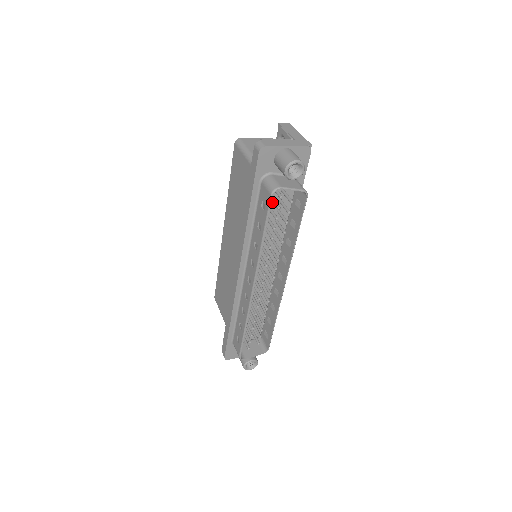
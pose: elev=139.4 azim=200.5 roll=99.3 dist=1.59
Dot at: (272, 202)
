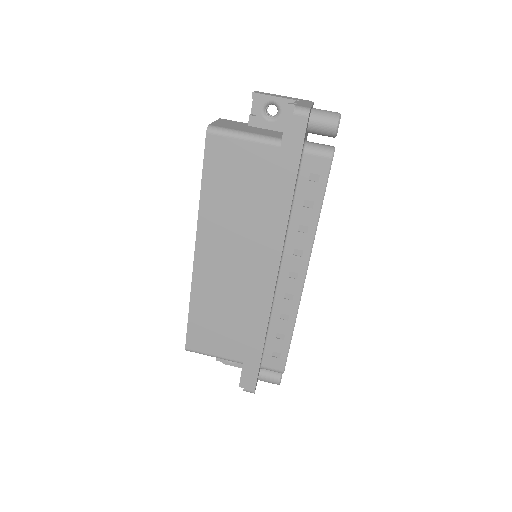
Dot at: occluded
